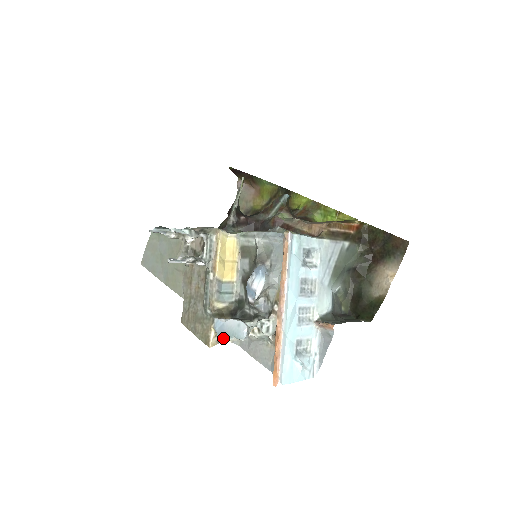
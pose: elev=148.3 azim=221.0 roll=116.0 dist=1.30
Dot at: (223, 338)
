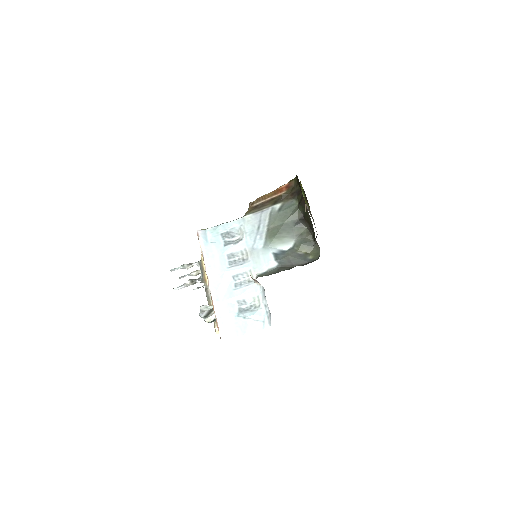
Dot at: occluded
